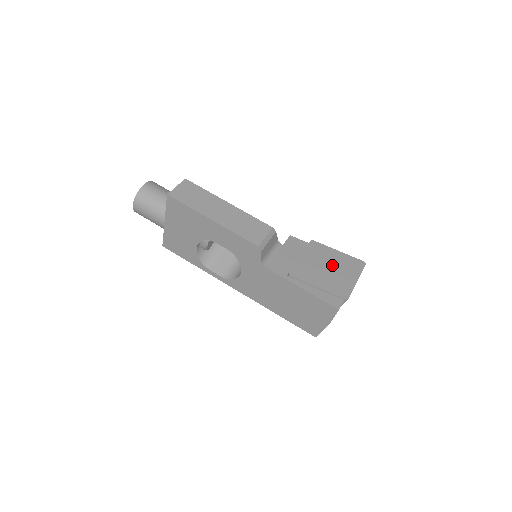
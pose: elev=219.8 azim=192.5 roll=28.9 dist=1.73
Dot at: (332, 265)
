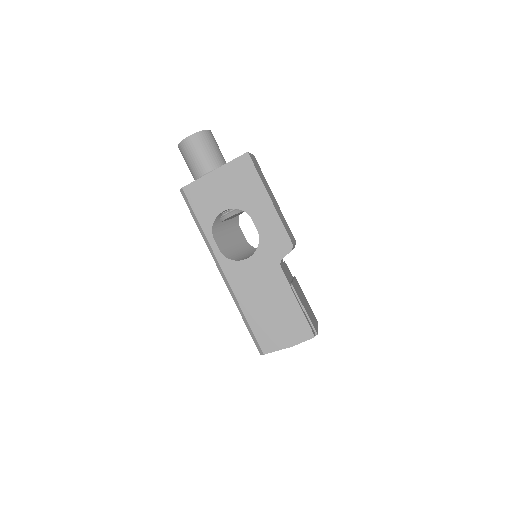
Dot at: occluded
